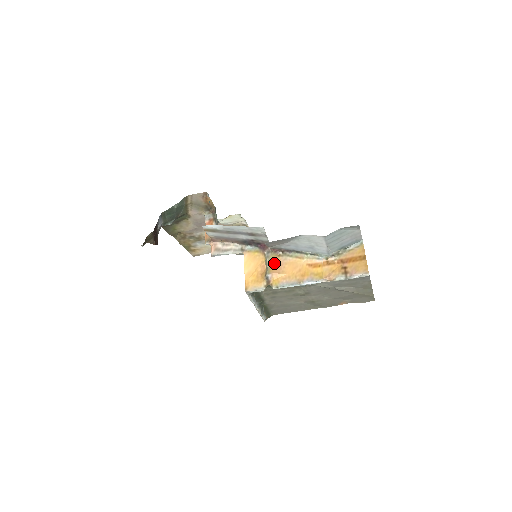
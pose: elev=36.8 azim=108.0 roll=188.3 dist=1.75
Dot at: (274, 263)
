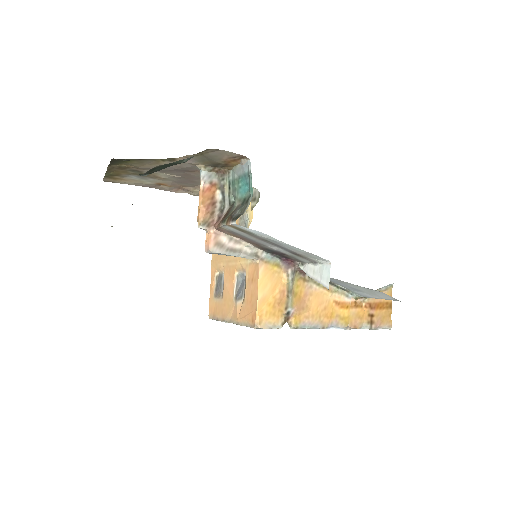
Dot at: (298, 291)
